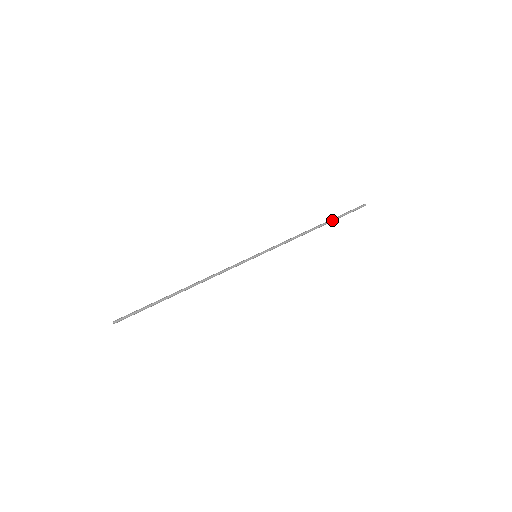
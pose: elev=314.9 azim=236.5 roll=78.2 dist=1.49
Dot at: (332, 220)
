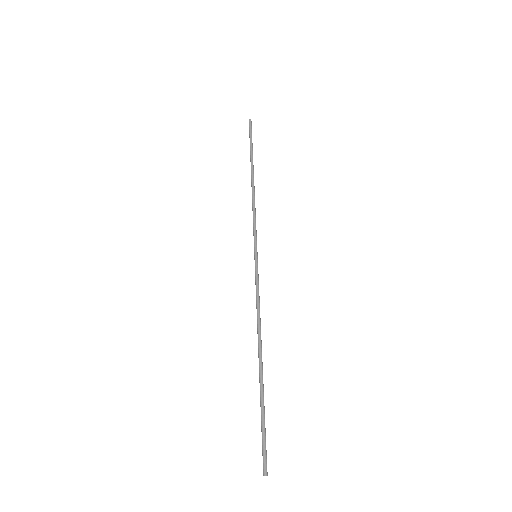
Dot at: occluded
